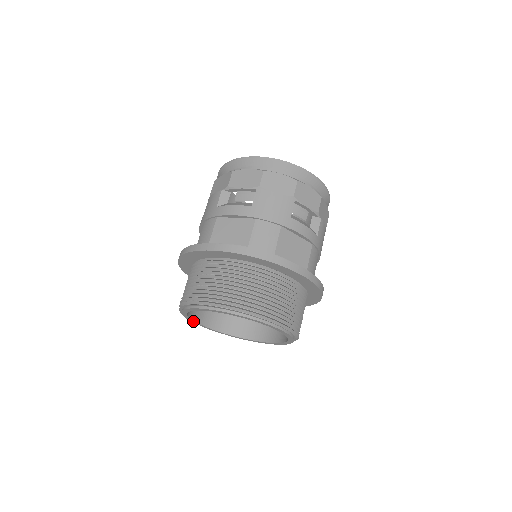
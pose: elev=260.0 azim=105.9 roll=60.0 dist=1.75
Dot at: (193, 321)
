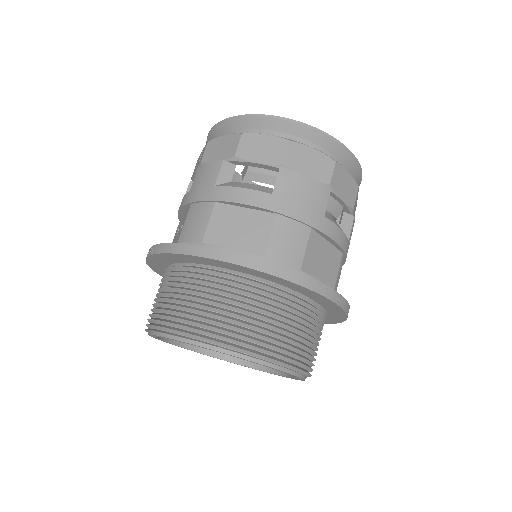
Dot at: (160, 339)
